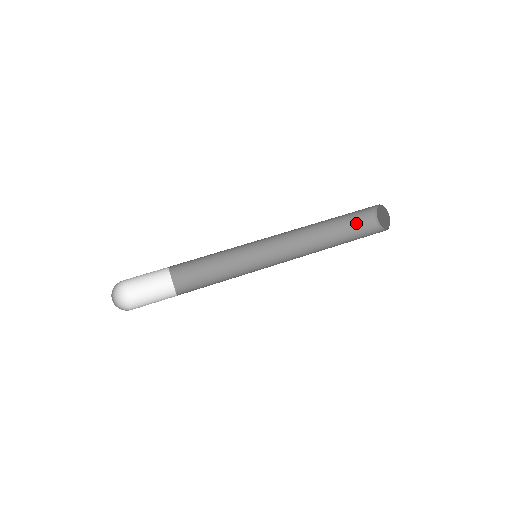
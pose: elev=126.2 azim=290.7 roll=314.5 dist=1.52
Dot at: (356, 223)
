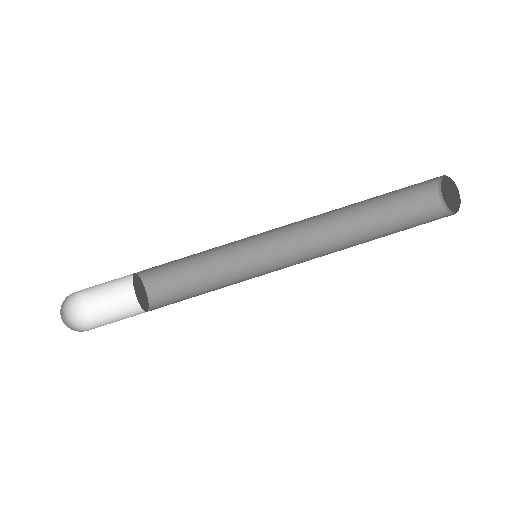
Dot at: (409, 206)
